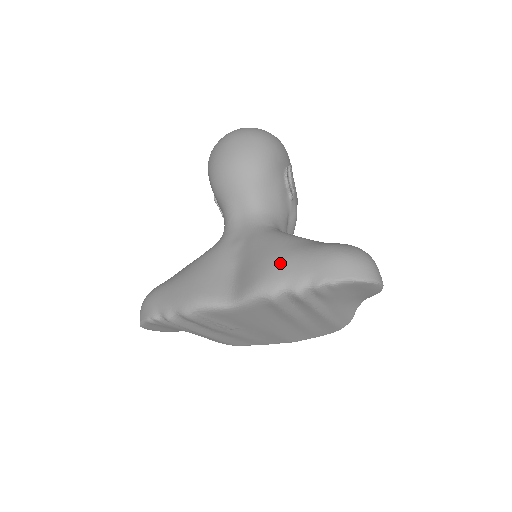
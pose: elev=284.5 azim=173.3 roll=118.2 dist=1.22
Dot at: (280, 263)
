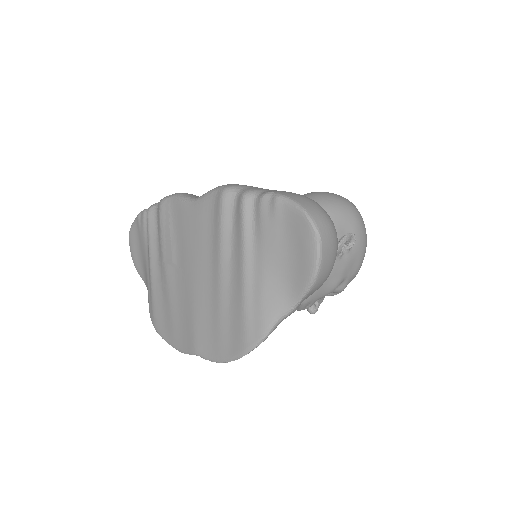
Dot at: occluded
